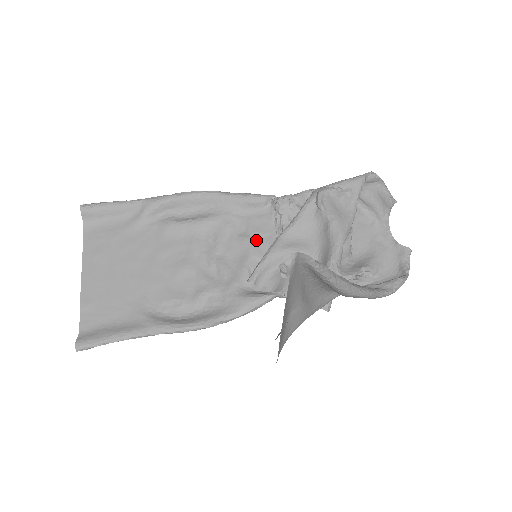
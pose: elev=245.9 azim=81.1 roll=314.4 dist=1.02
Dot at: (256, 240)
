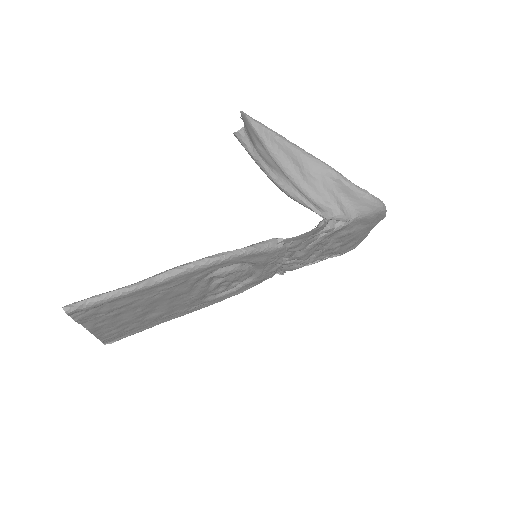
Dot at: (259, 272)
